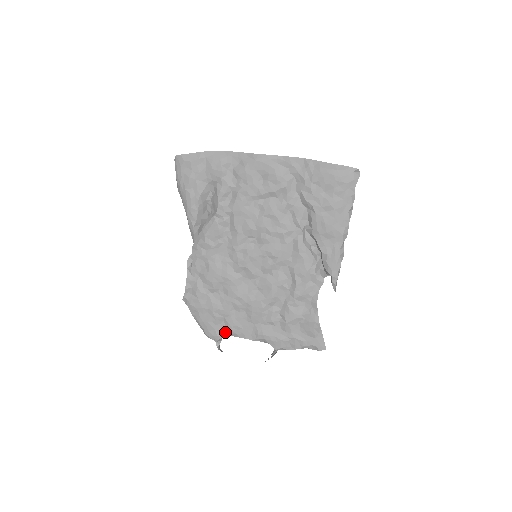
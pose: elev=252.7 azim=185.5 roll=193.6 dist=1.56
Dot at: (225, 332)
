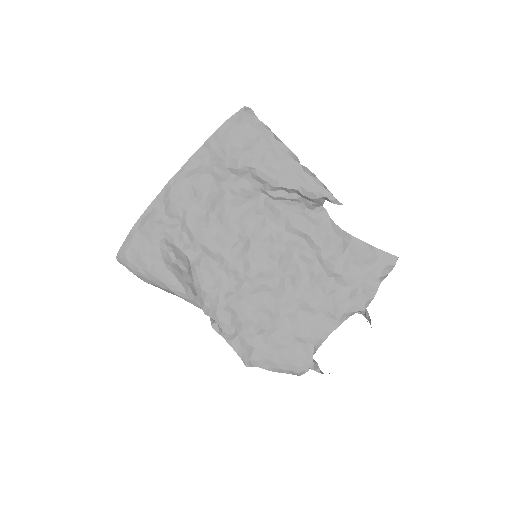
Dot at: (309, 349)
